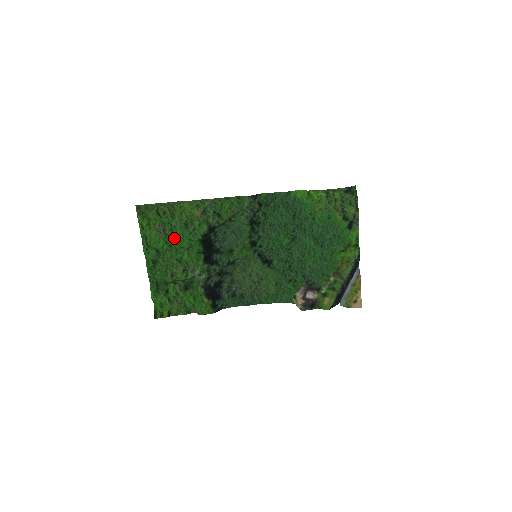
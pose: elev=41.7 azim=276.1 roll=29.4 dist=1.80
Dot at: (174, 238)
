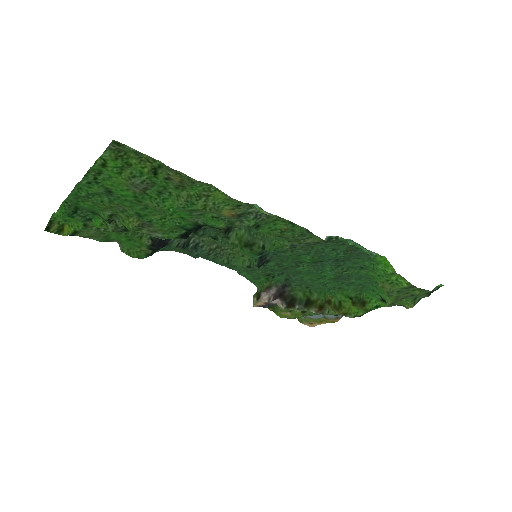
Dot at: (155, 202)
